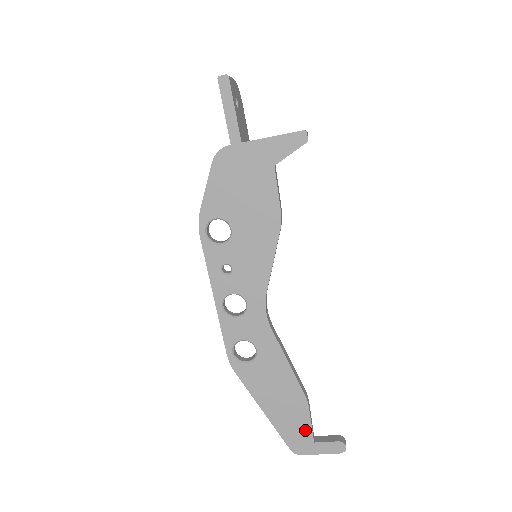
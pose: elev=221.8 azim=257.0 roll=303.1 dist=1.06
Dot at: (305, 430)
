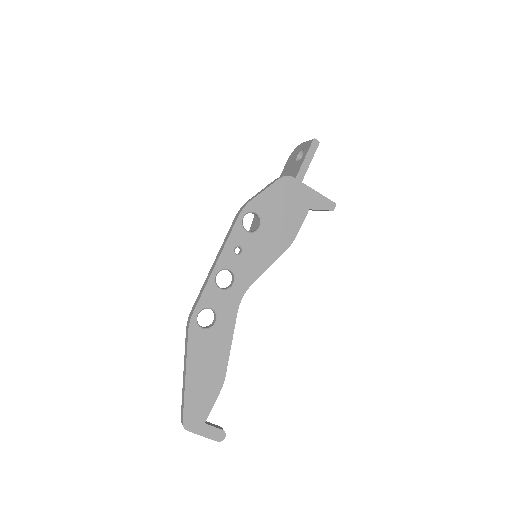
Dot at: (206, 409)
